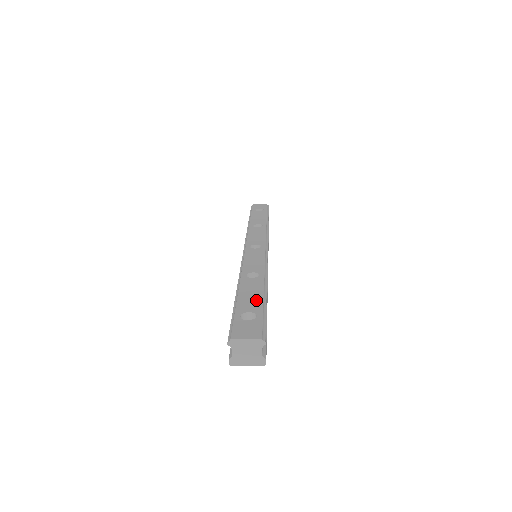
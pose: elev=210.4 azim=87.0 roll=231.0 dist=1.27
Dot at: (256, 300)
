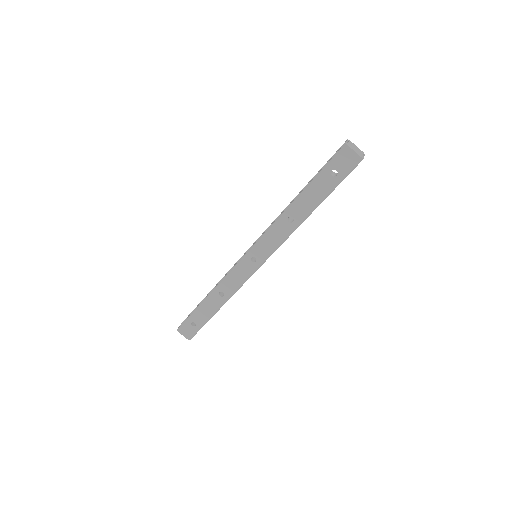
Dot at: occluded
